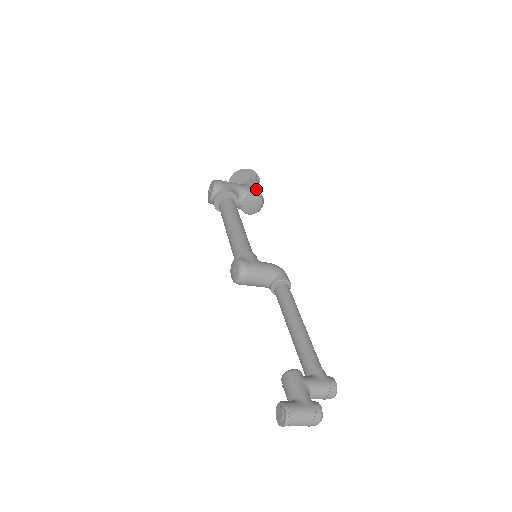
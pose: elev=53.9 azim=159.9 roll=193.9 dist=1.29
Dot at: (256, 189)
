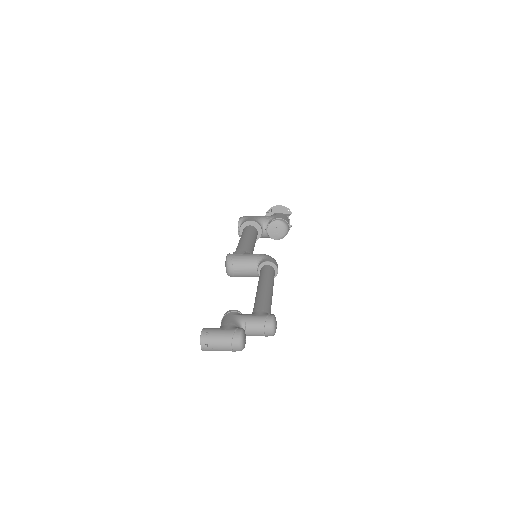
Dot at: (279, 216)
